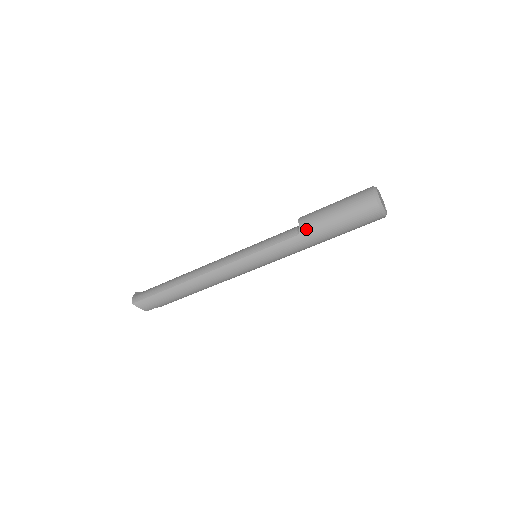
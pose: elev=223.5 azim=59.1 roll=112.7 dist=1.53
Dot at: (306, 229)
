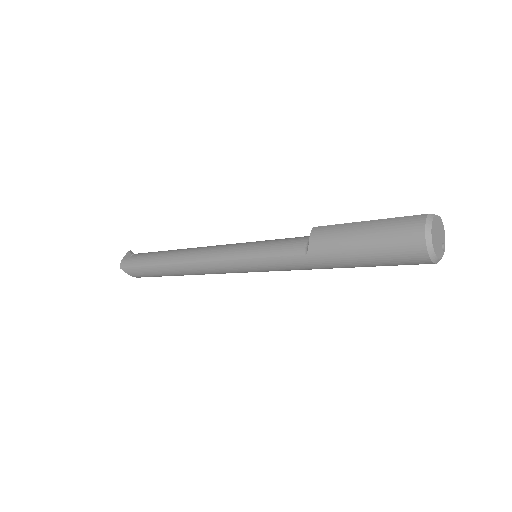
Dot at: (317, 250)
